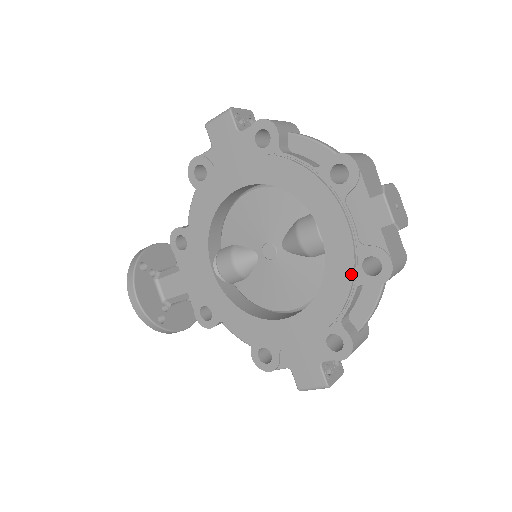
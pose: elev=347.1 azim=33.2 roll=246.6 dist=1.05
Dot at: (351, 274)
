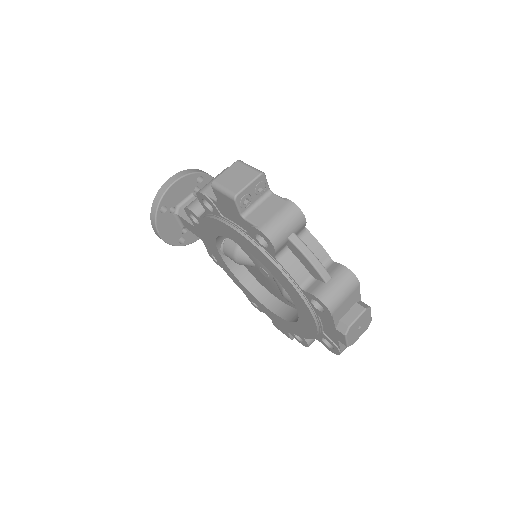
Dot at: (313, 337)
